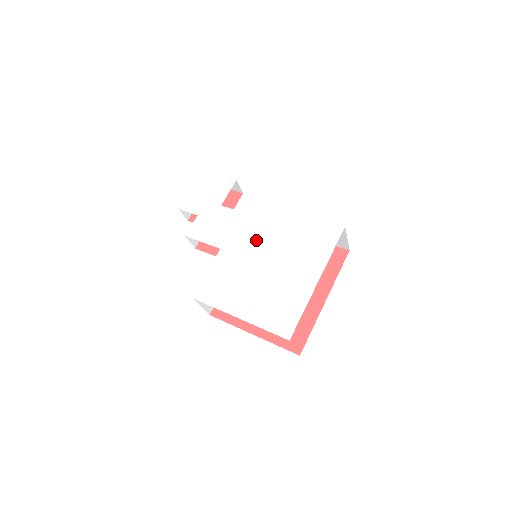
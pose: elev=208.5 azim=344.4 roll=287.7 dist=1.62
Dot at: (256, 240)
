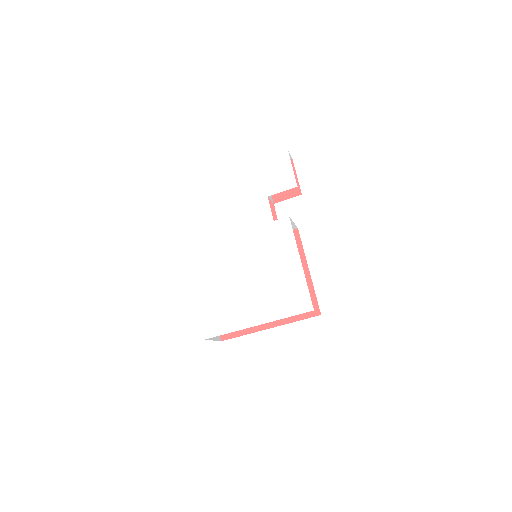
Dot at: (258, 252)
